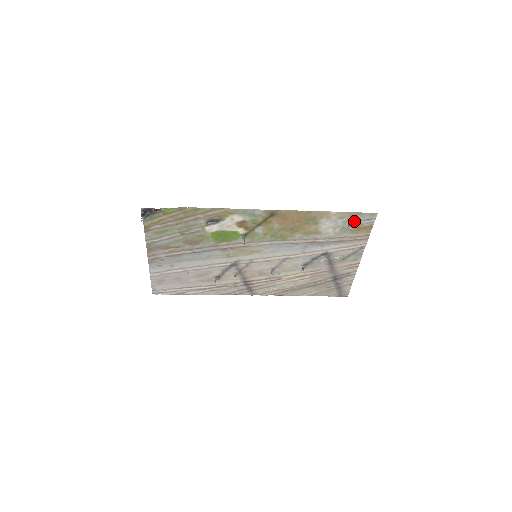
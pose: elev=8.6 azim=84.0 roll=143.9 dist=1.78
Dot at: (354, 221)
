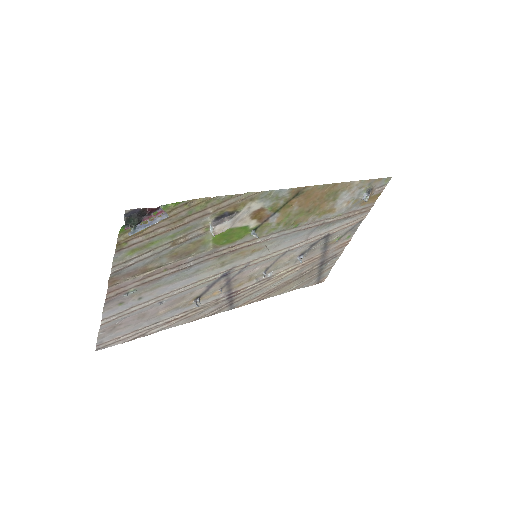
Dot at: (370, 190)
